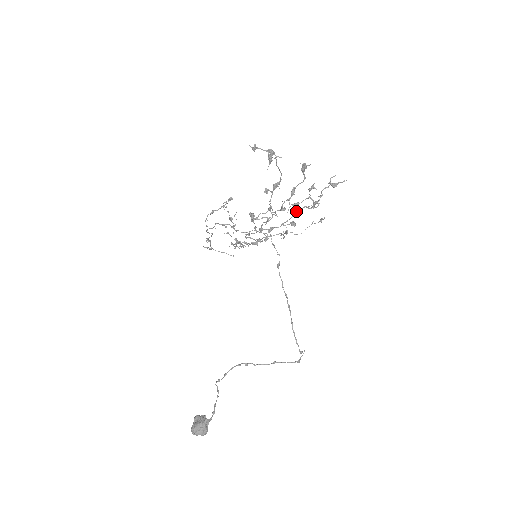
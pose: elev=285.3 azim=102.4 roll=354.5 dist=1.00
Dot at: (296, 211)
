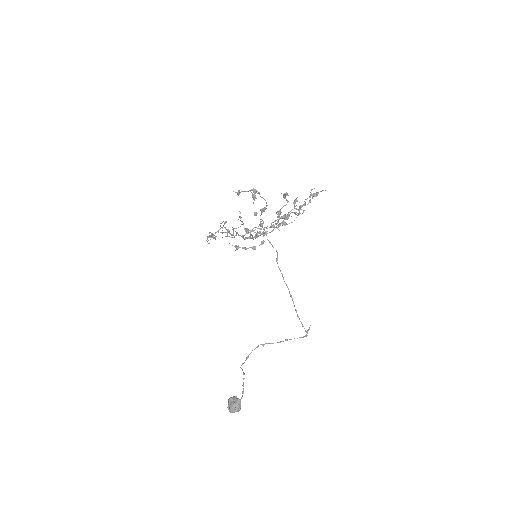
Dot at: (285, 217)
